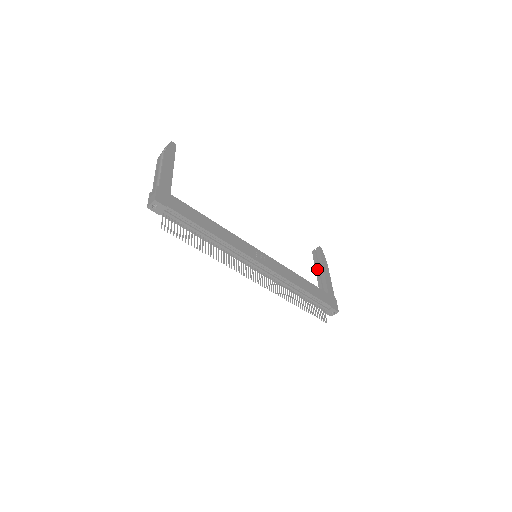
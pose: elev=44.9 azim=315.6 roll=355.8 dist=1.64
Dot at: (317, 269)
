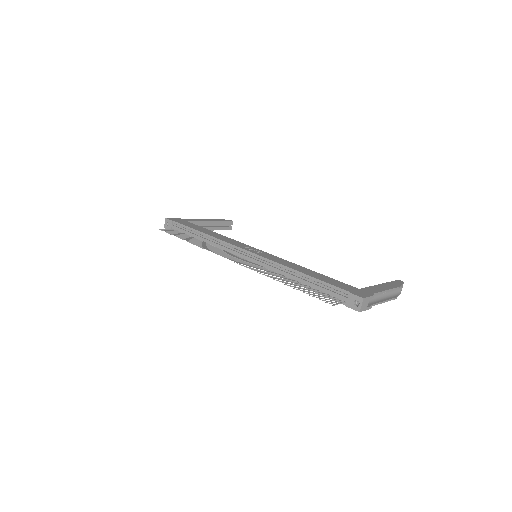
Dot at: occluded
